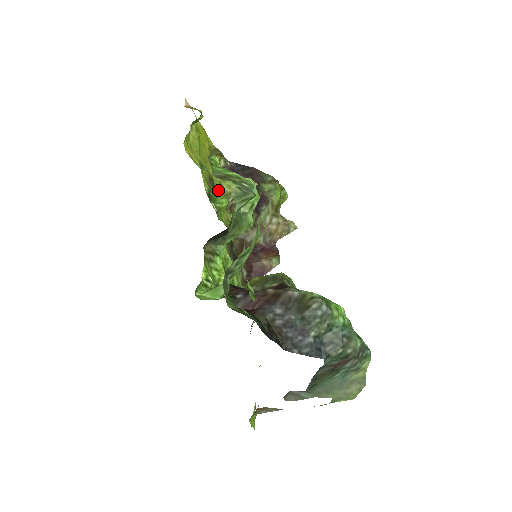
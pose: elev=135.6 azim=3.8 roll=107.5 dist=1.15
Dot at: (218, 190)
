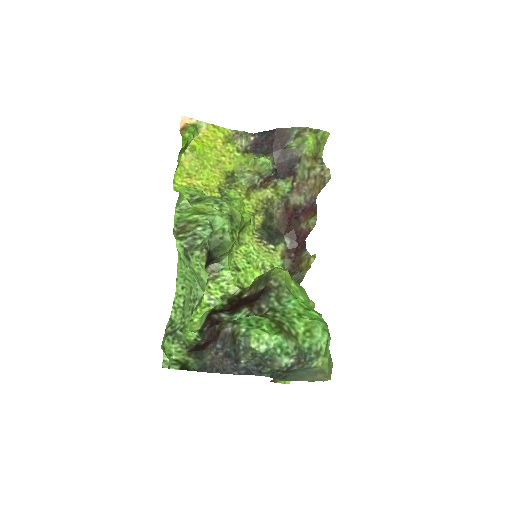
Dot at: (241, 179)
